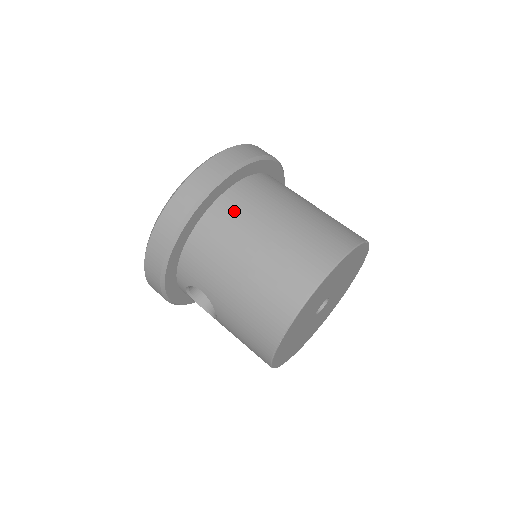
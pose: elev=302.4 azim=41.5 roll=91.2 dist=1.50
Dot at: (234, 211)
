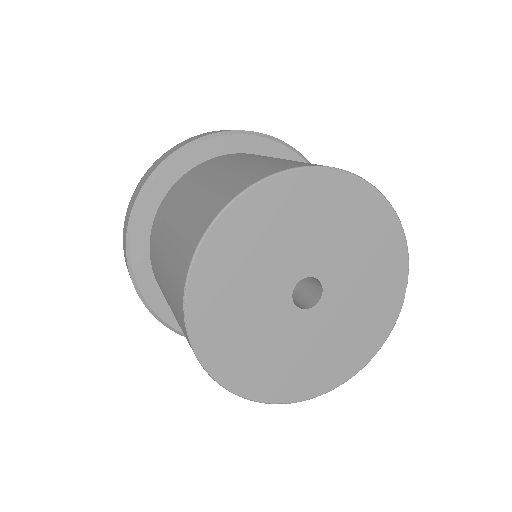
Dot at: (178, 190)
